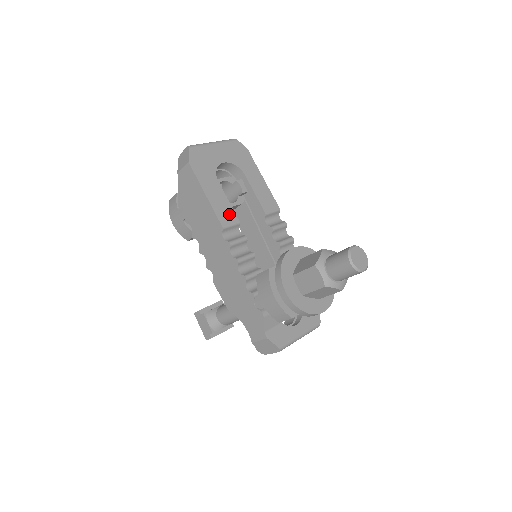
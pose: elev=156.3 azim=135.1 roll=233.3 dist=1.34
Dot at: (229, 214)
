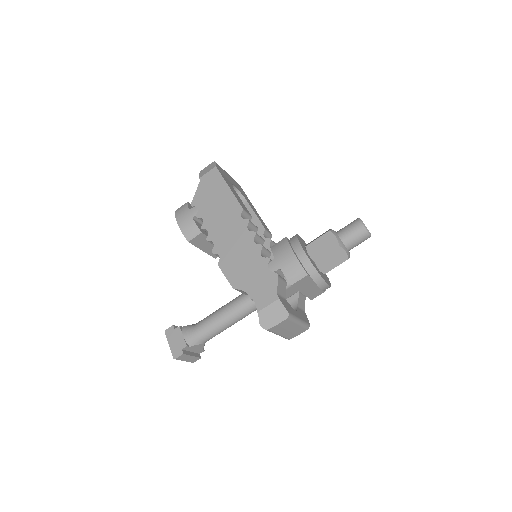
Dot at: (245, 207)
